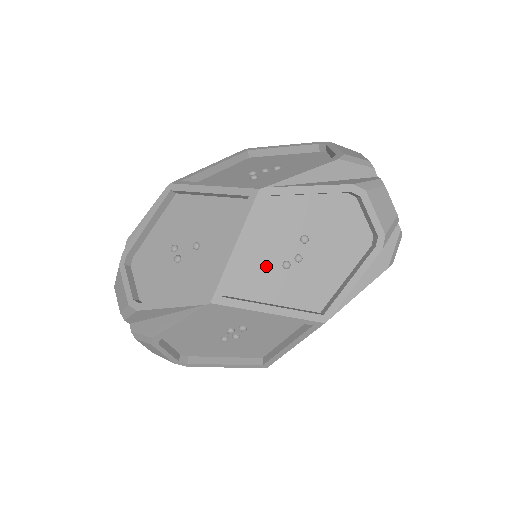
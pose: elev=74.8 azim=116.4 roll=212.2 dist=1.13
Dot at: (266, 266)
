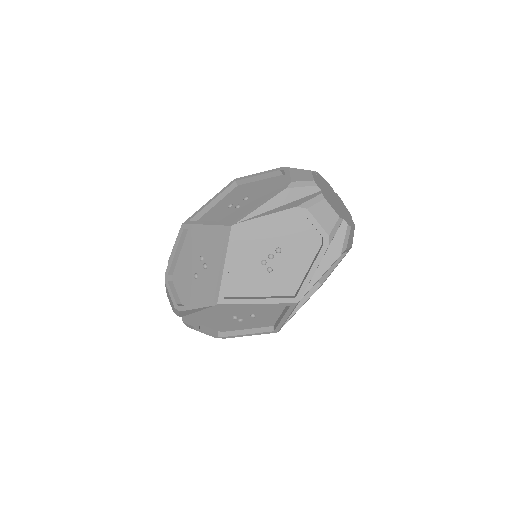
Dot at: occluded
